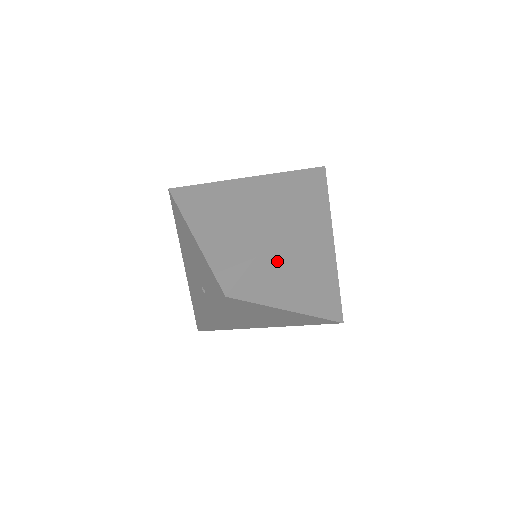
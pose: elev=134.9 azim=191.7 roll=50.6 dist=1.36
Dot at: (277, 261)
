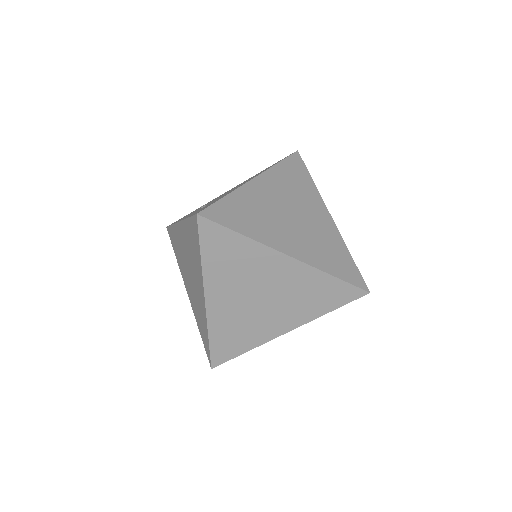
Dot at: (252, 265)
